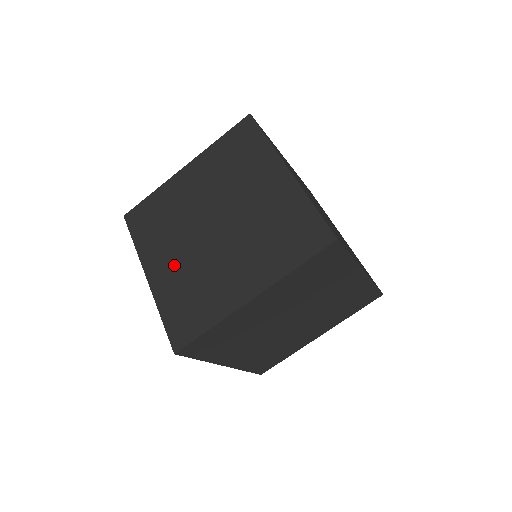
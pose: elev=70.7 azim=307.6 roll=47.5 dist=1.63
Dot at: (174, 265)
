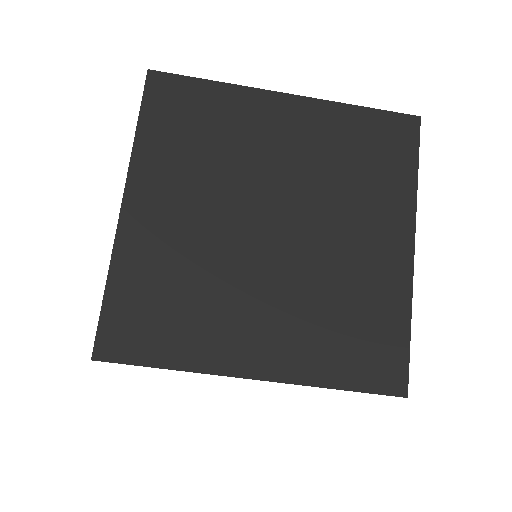
Dot at: (177, 226)
